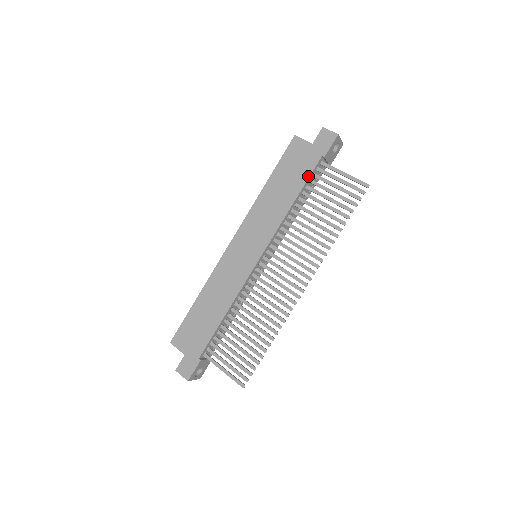
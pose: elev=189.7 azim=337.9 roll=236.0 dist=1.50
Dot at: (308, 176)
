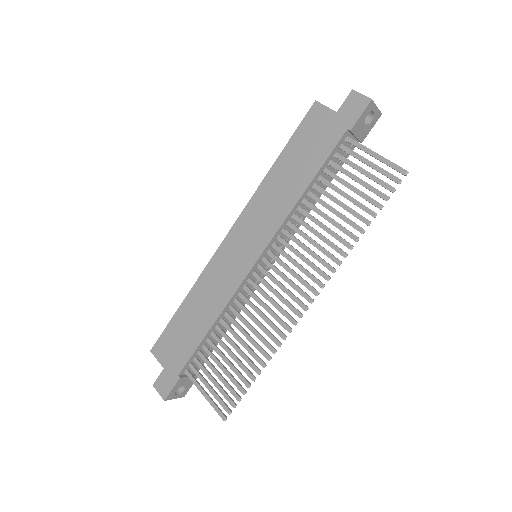
Dot at: (327, 156)
